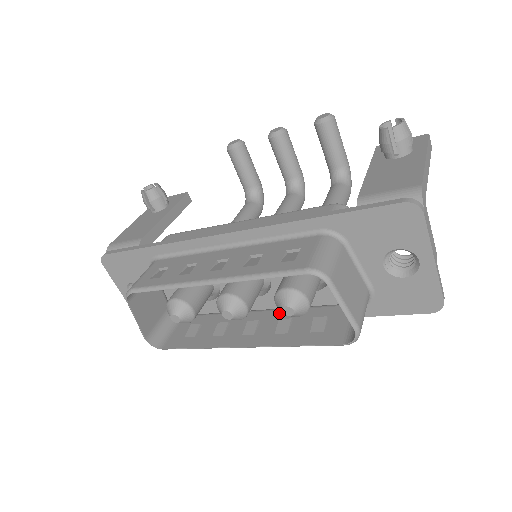
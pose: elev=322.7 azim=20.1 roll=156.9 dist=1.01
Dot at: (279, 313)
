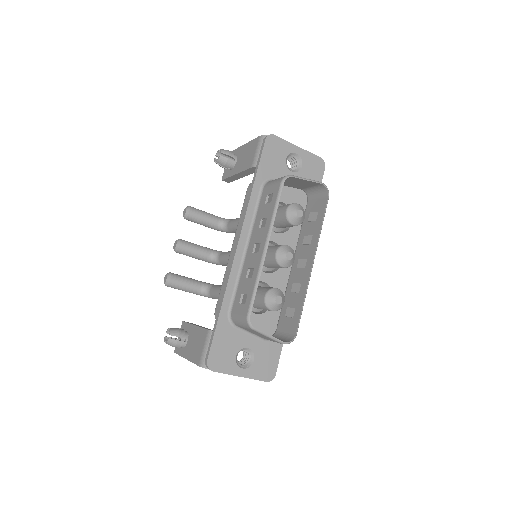
Dot at: (298, 248)
